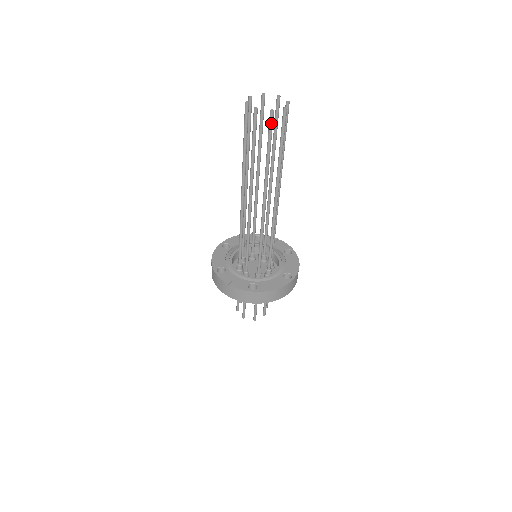
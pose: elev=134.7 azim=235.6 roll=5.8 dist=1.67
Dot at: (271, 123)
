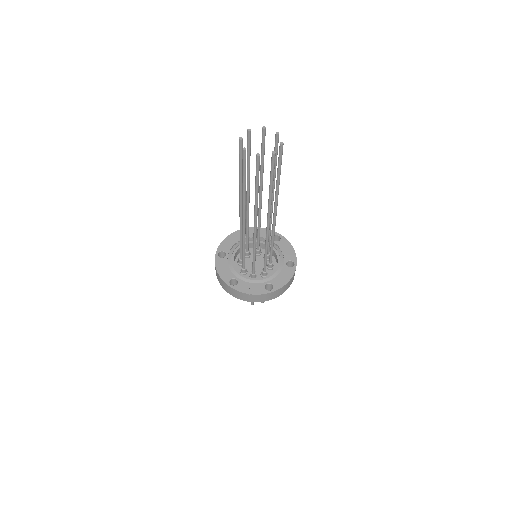
Dot at: (274, 163)
